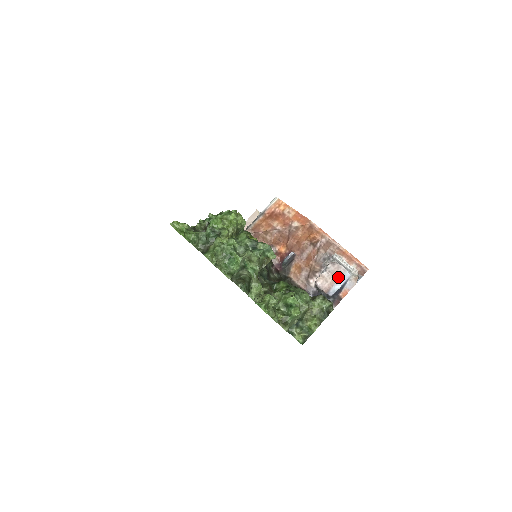
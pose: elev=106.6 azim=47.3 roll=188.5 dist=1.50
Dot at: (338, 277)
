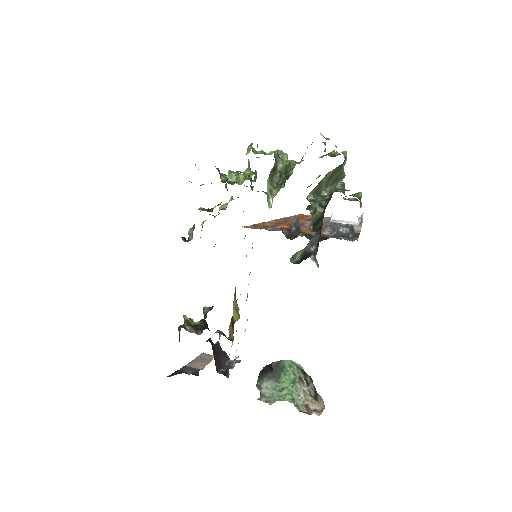
Dot at: occluded
